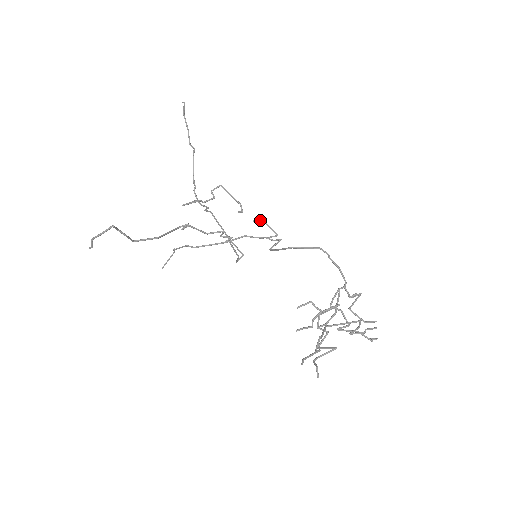
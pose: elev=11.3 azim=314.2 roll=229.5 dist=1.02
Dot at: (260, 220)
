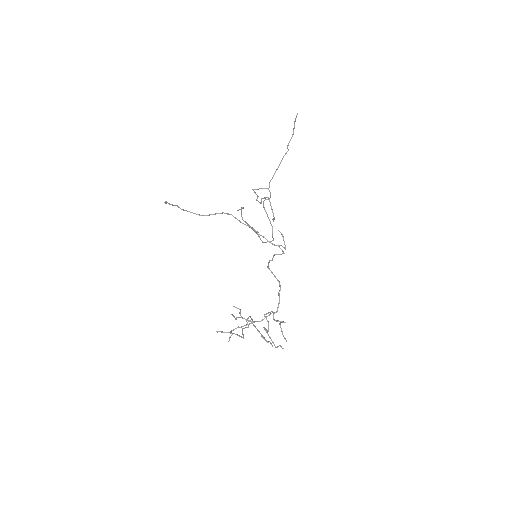
Dot at: (281, 233)
